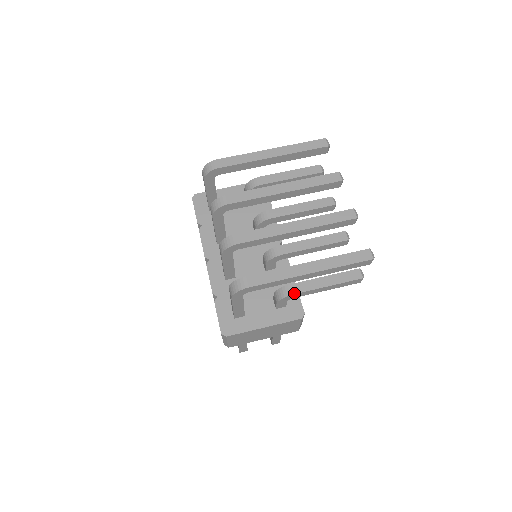
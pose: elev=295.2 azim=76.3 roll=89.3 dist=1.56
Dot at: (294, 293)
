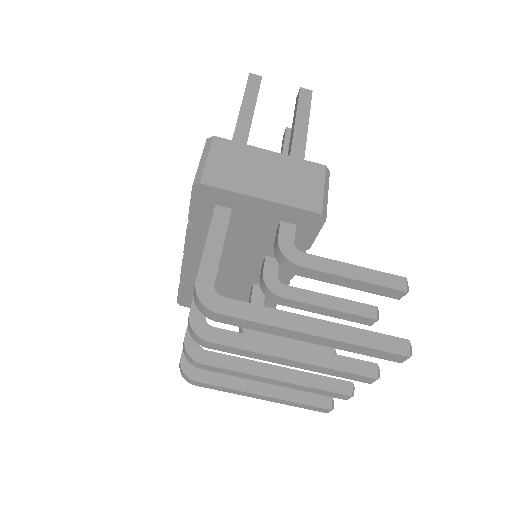
Dot at: occluded
